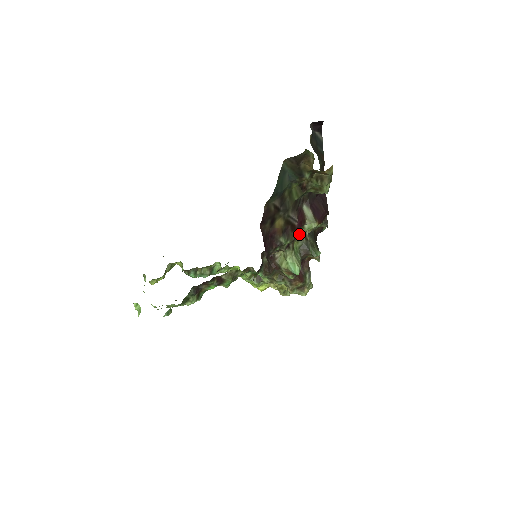
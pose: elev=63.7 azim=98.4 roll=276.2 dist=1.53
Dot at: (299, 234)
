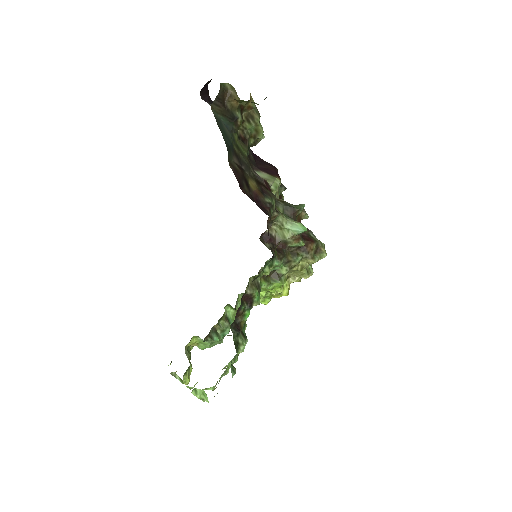
Dot at: occluded
